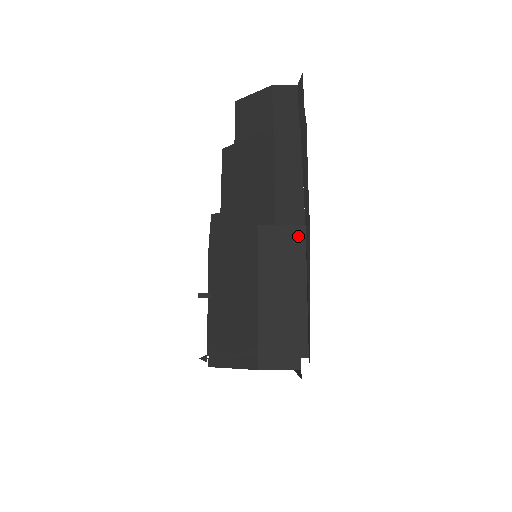
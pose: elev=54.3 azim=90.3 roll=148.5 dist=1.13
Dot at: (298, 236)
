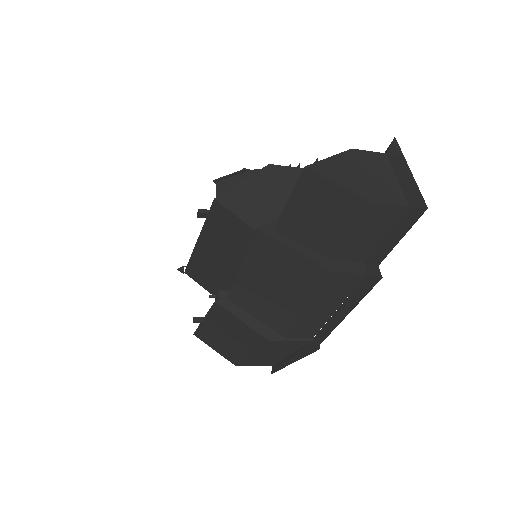
Dot at: (302, 344)
